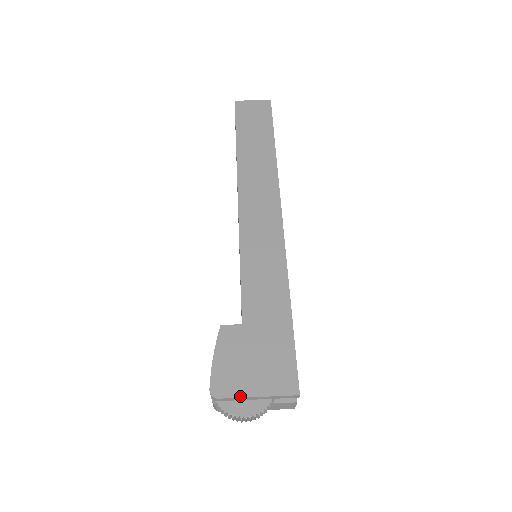
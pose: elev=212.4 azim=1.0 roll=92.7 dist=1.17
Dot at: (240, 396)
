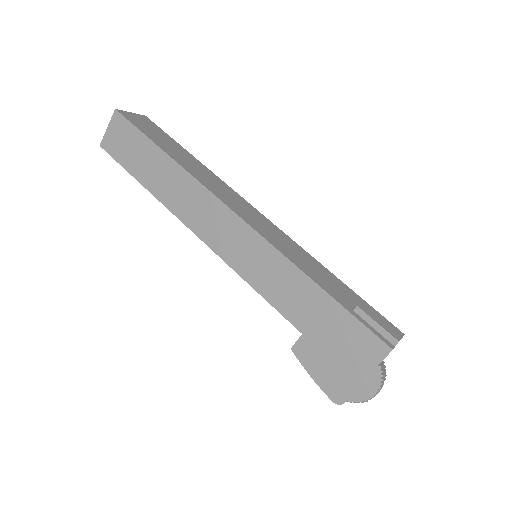
Dot at: (355, 388)
